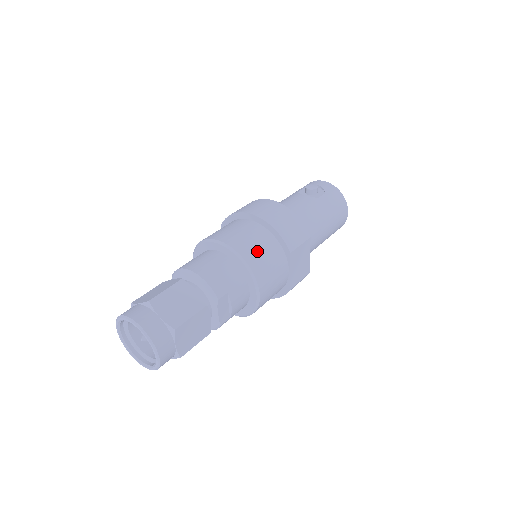
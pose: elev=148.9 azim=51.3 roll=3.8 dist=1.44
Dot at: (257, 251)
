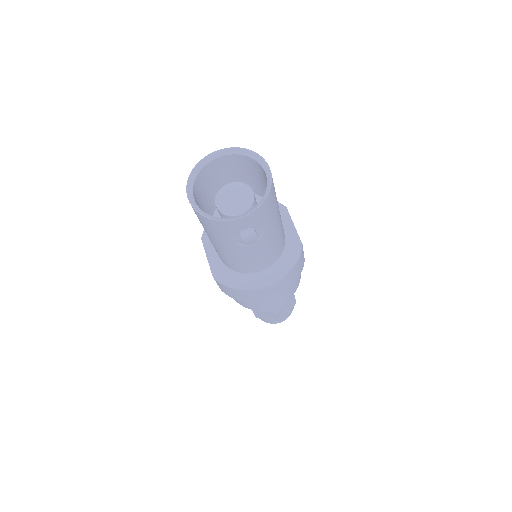
Dot at: (295, 286)
